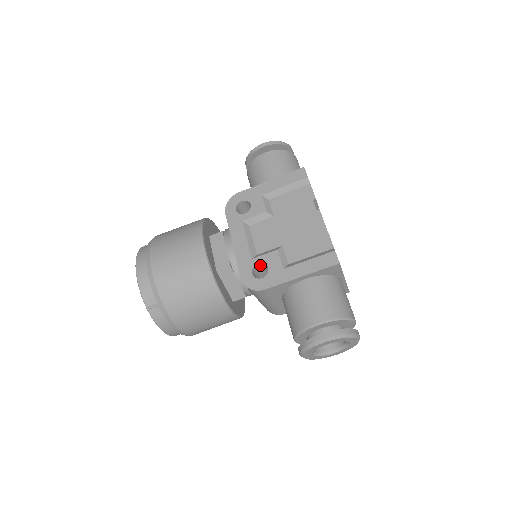
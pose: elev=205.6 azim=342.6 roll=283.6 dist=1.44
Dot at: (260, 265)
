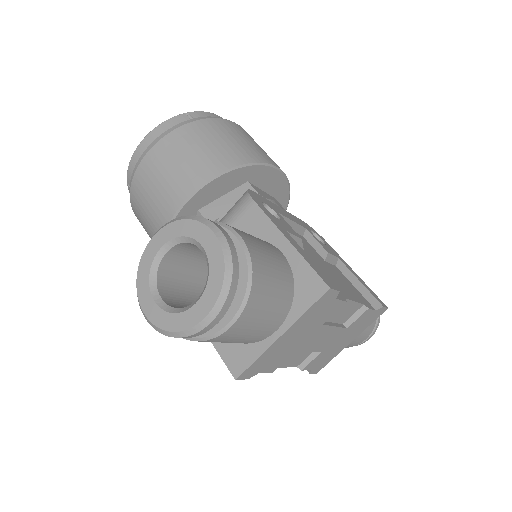
Dot at: occluded
